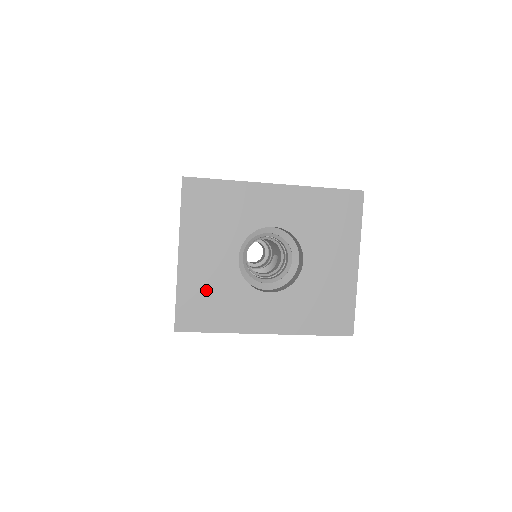
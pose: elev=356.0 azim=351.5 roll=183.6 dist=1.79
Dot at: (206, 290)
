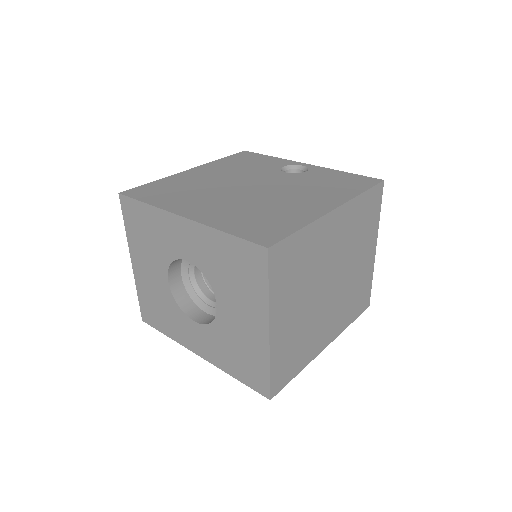
Dot at: (153, 298)
